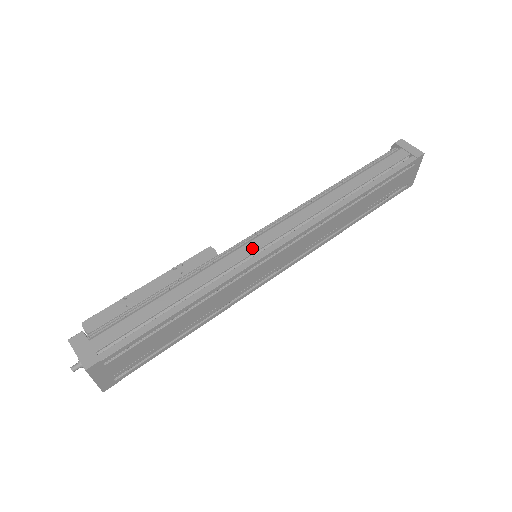
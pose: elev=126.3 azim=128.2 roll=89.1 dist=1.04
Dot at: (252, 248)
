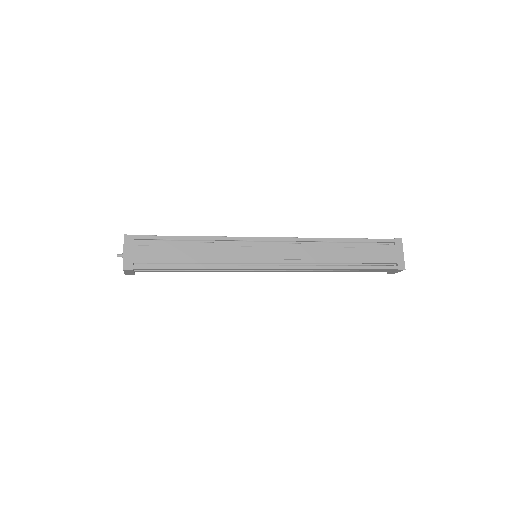
Dot at: occluded
